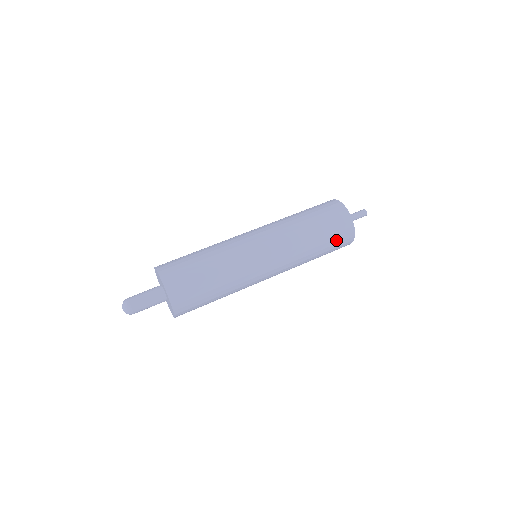
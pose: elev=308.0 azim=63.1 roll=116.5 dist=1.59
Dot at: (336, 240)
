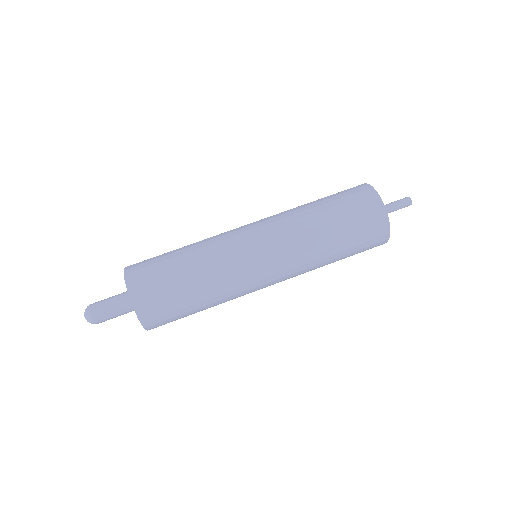
Dot at: (361, 231)
